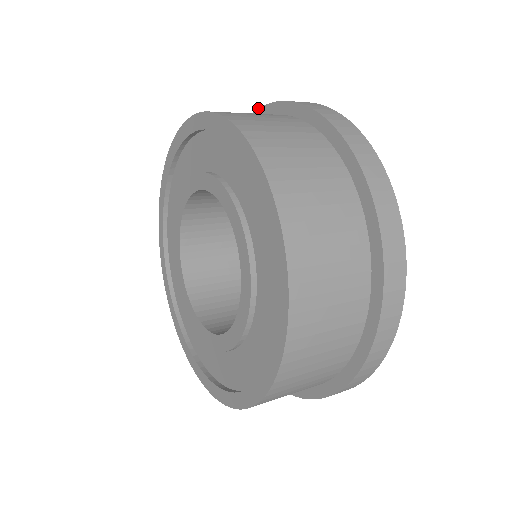
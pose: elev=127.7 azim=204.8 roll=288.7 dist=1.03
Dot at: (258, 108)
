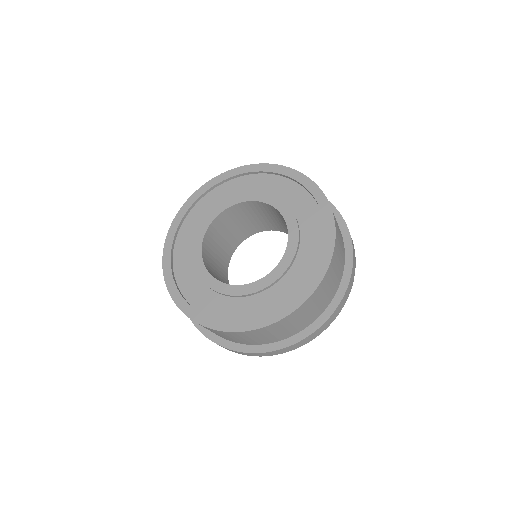
Dot at: occluded
